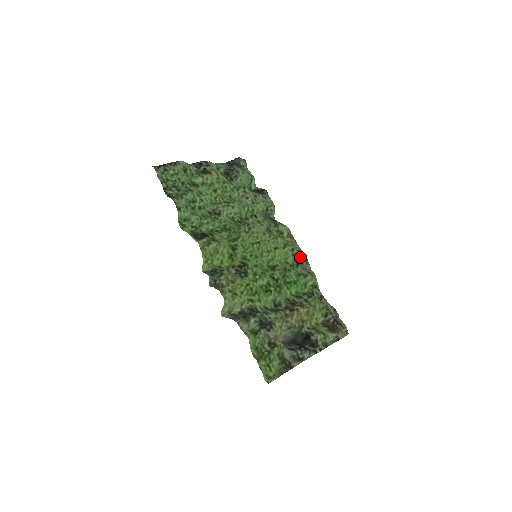
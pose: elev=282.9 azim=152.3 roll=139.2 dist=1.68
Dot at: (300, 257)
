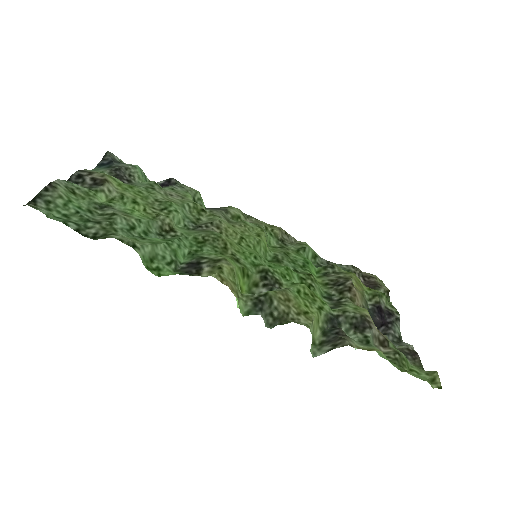
Dot at: (278, 232)
